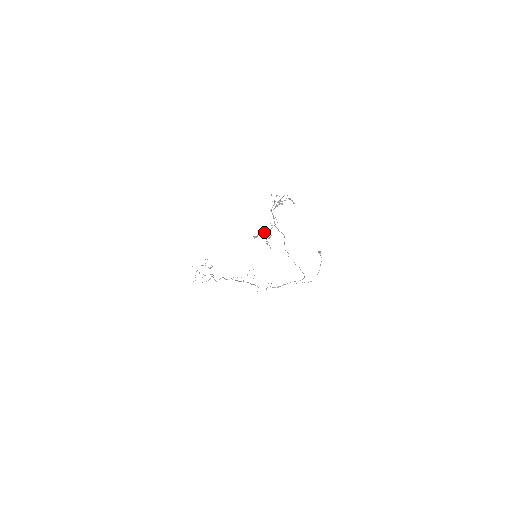
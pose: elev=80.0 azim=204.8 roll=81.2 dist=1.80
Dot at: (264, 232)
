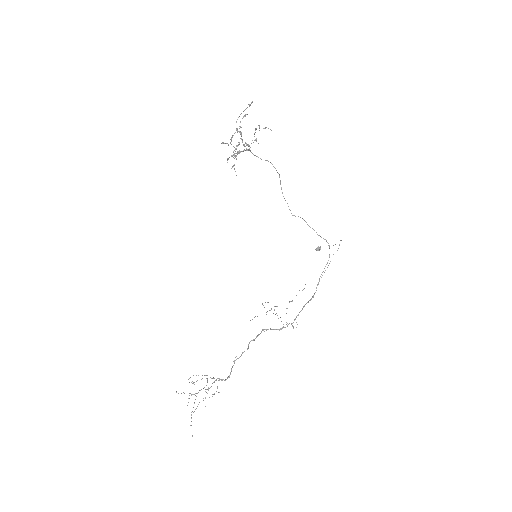
Dot at: (245, 146)
